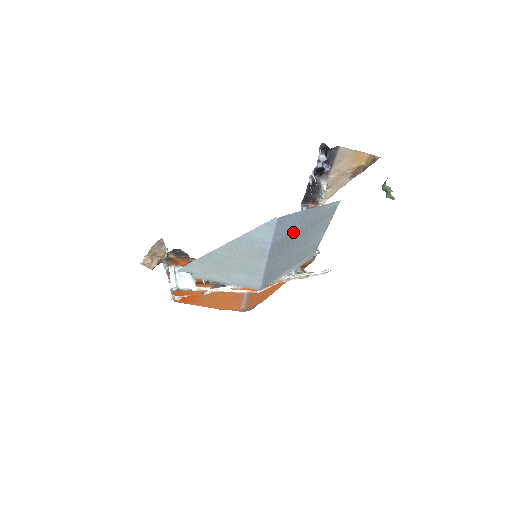
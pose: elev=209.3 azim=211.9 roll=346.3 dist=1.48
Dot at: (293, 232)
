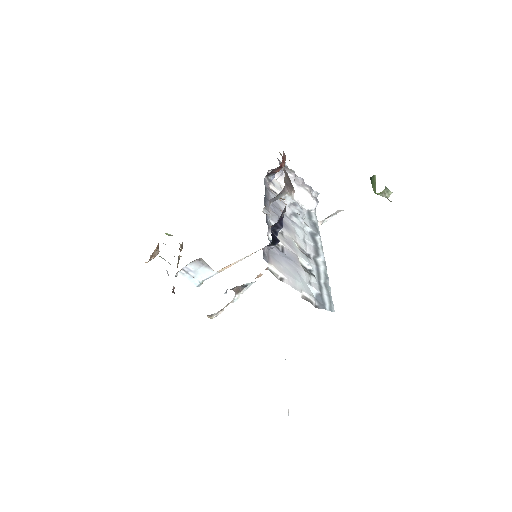
Dot at: occluded
